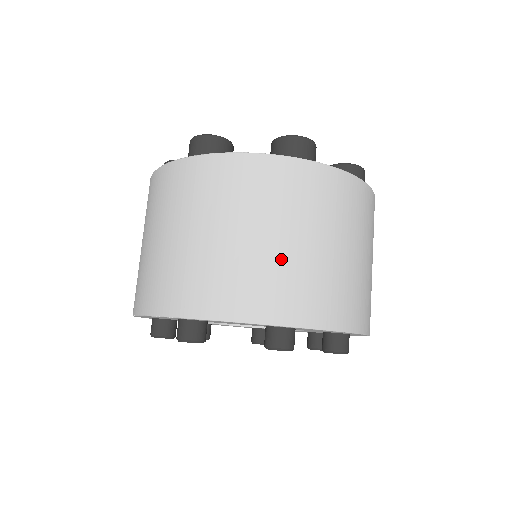
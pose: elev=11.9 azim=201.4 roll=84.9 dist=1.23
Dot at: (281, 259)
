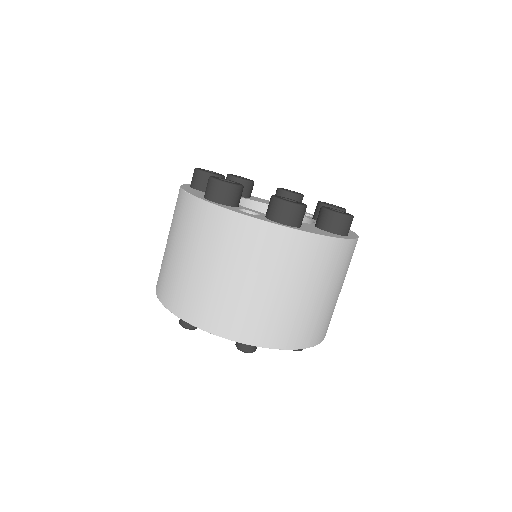
Dot at: (253, 300)
